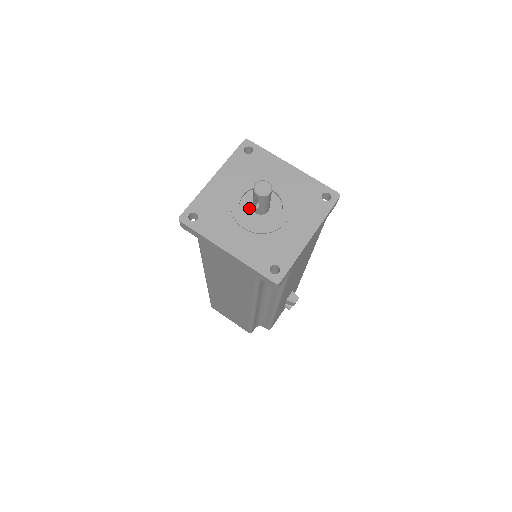
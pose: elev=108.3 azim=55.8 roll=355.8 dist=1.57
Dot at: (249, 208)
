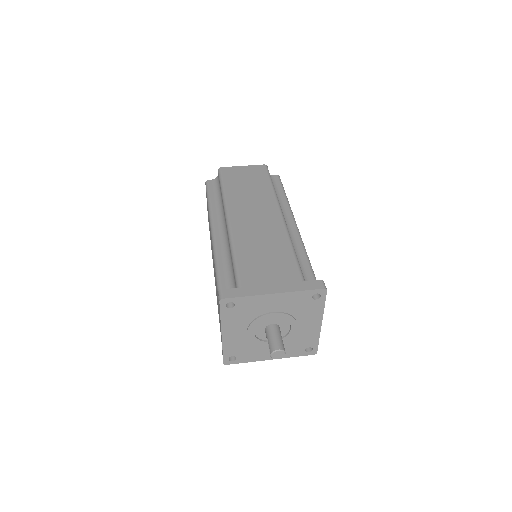
Dot at: (266, 324)
